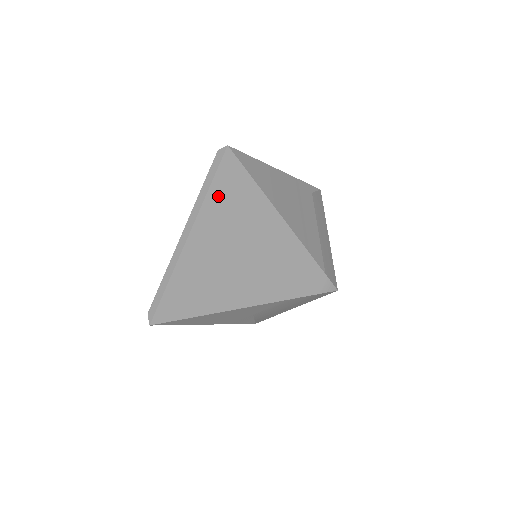
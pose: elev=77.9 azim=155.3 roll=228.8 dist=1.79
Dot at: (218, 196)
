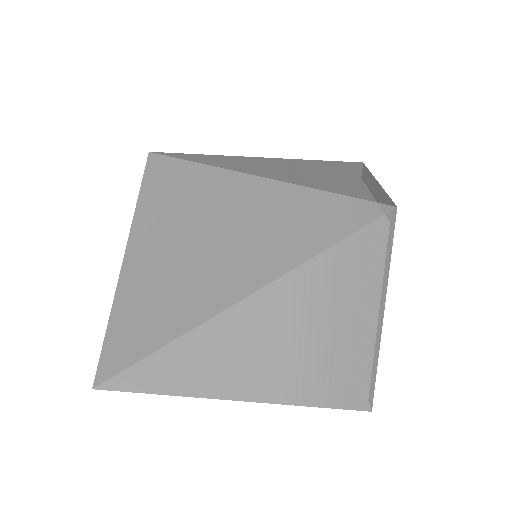
Dot at: (149, 196)
